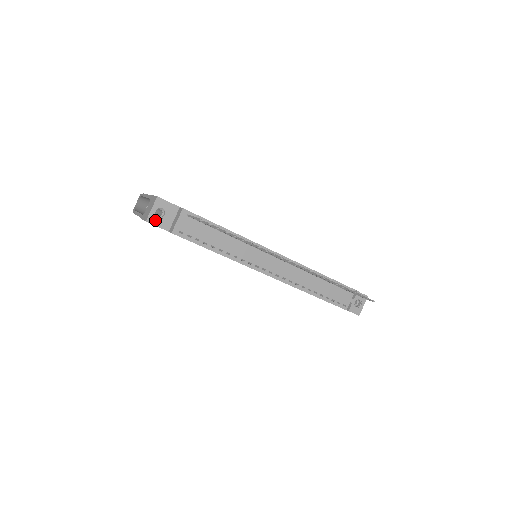
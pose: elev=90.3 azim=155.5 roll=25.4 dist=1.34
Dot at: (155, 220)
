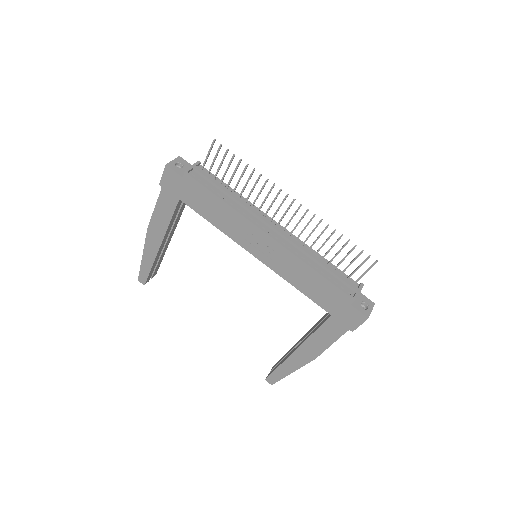
Dot at: (173, 167)
